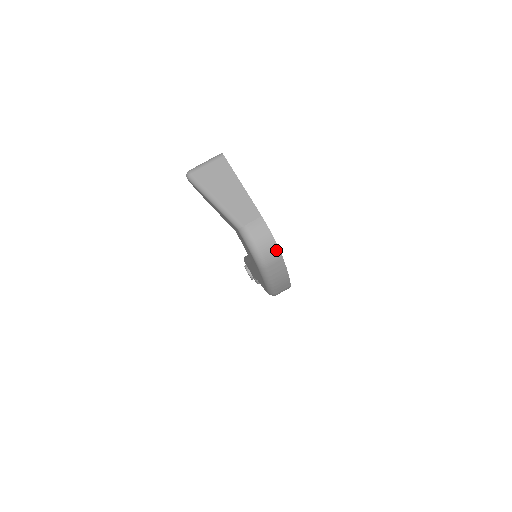
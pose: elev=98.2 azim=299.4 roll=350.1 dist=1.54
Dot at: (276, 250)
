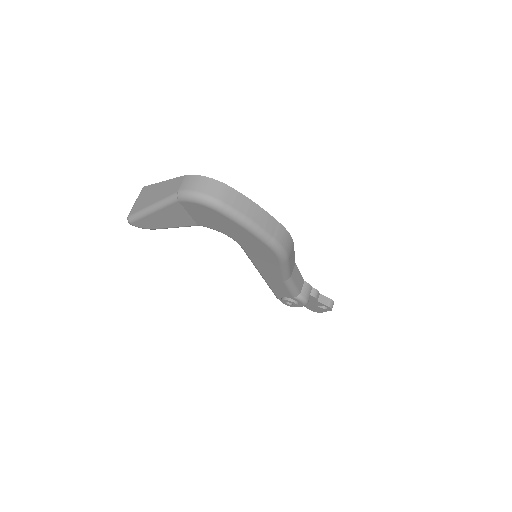
Dot at: (217, 184)
